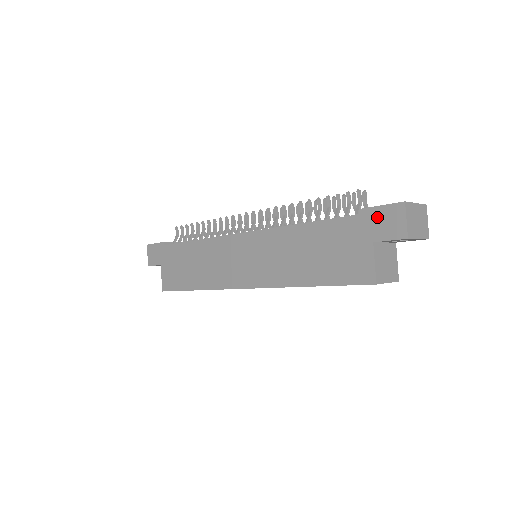
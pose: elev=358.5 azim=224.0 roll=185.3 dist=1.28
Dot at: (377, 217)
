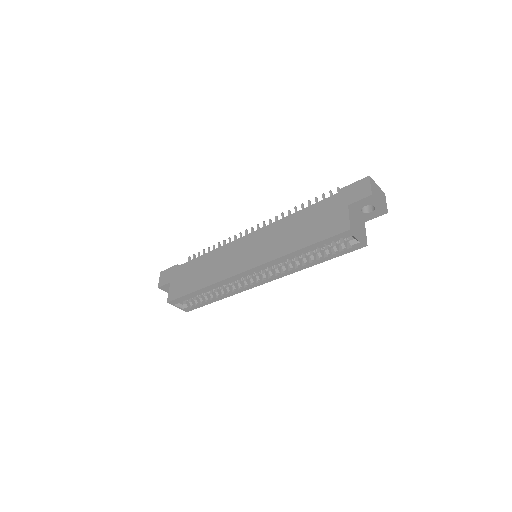
Dot at: (351, 190)
